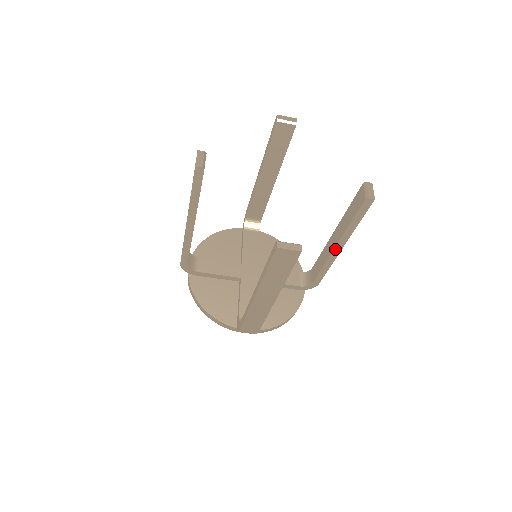
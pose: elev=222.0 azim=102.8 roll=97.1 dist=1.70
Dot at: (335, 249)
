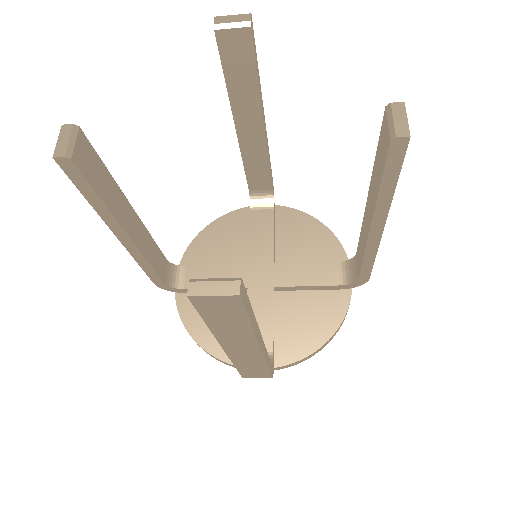
Dot at: (371, 231)
